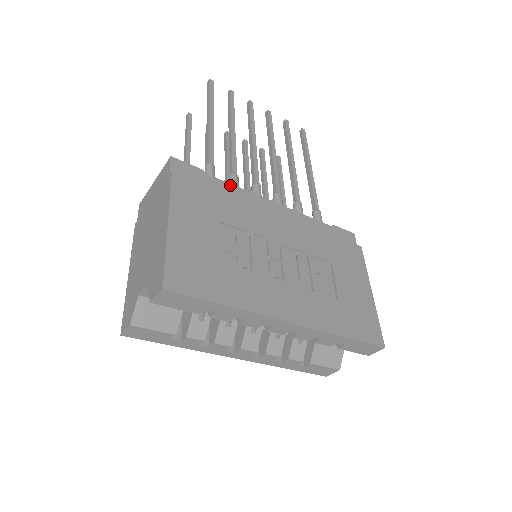
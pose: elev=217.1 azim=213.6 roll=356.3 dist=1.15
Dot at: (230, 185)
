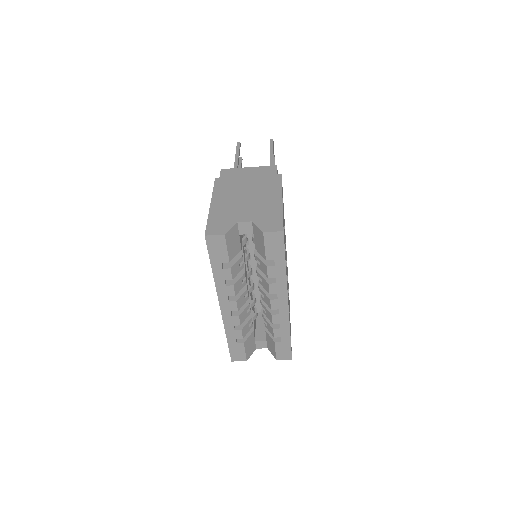
Dot at: occluded
